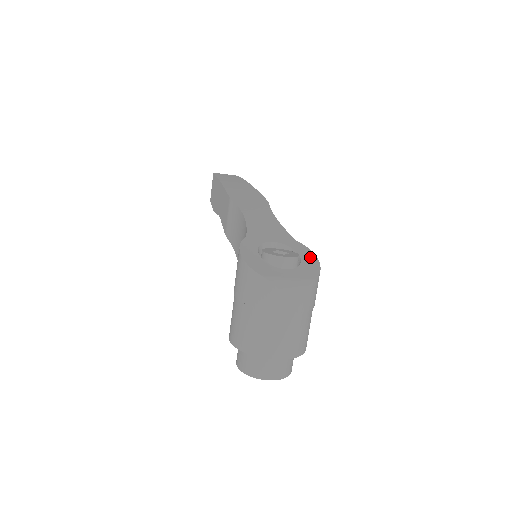
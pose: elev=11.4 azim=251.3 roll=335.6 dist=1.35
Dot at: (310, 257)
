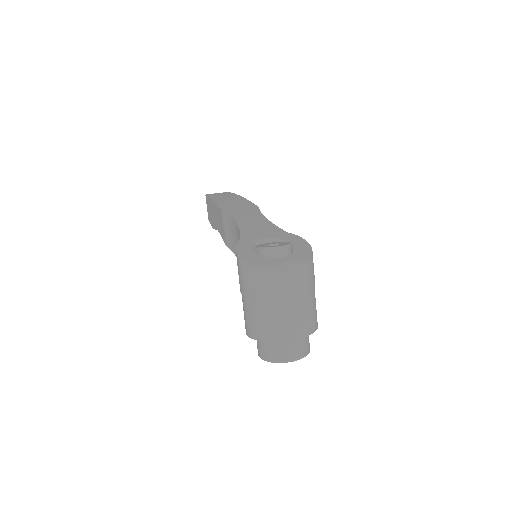
Dot at: (301, 243)
